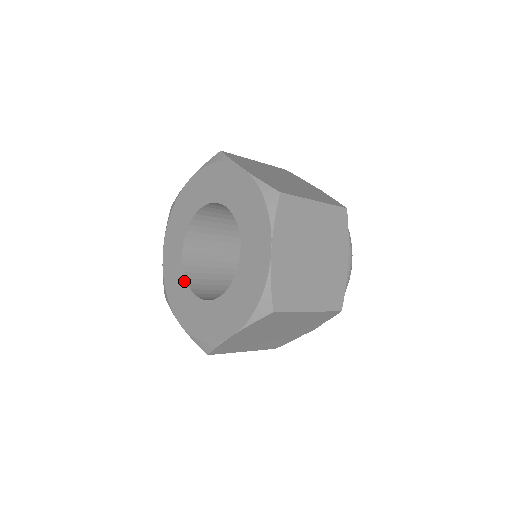
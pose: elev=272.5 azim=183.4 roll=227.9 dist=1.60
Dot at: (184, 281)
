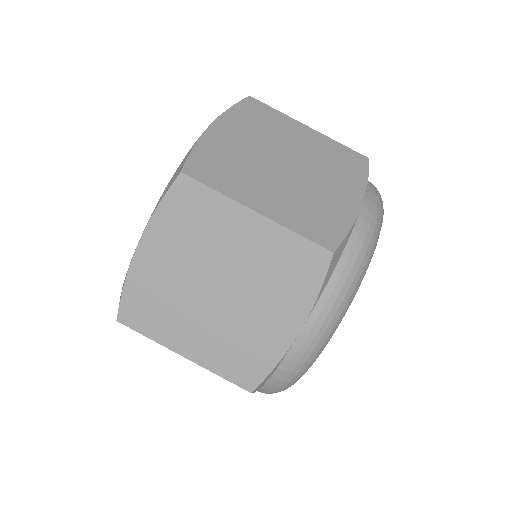
Dot at: occluded
